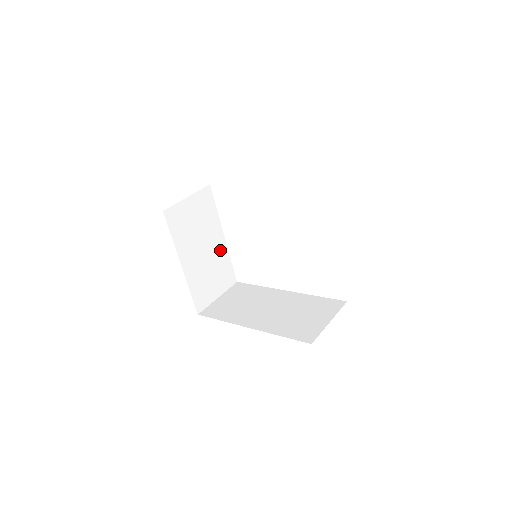
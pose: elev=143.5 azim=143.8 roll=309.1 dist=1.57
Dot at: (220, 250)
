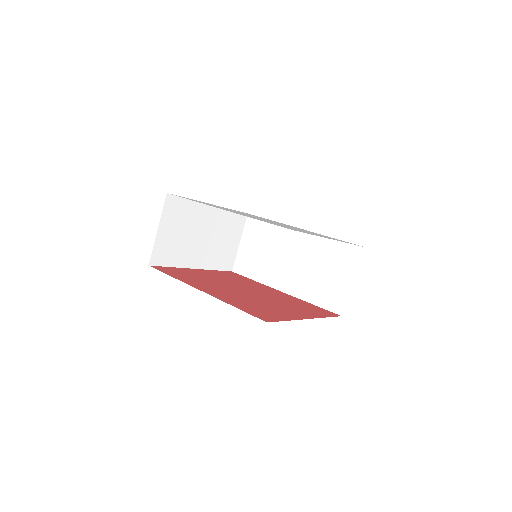
Dot at: (216, 217)
